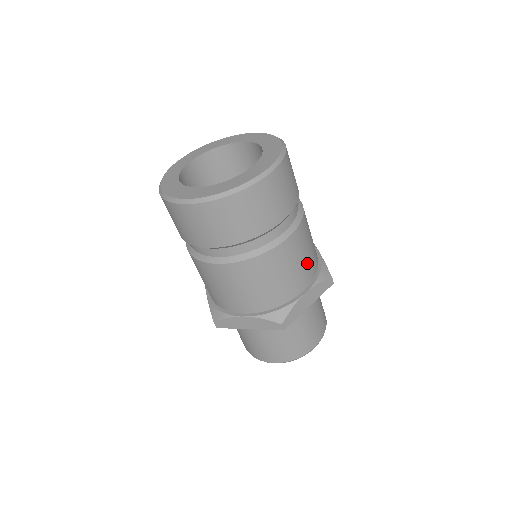
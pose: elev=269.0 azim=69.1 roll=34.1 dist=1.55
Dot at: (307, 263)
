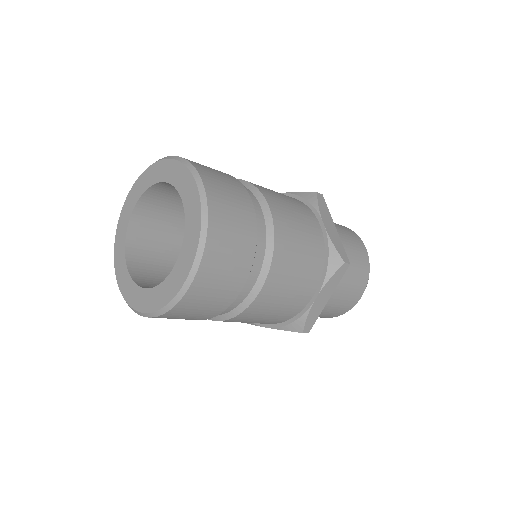
Dot at: (305, 274)
